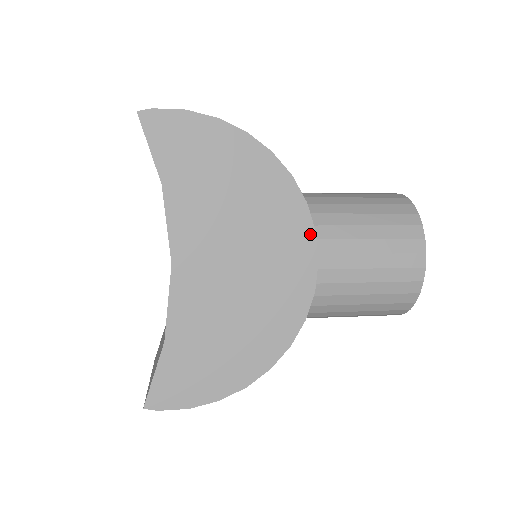
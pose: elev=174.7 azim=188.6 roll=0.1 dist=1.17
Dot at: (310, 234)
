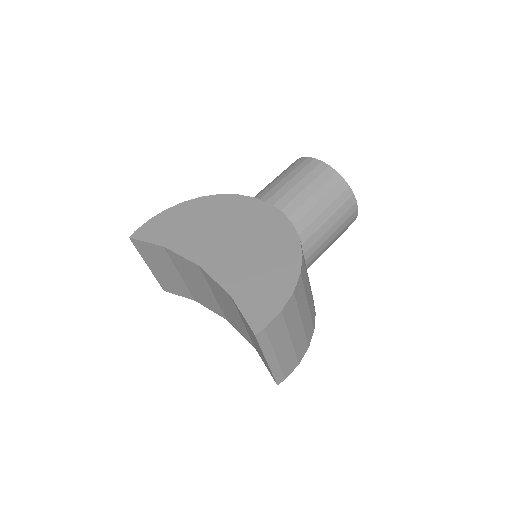
Dot at: (252, 200)
